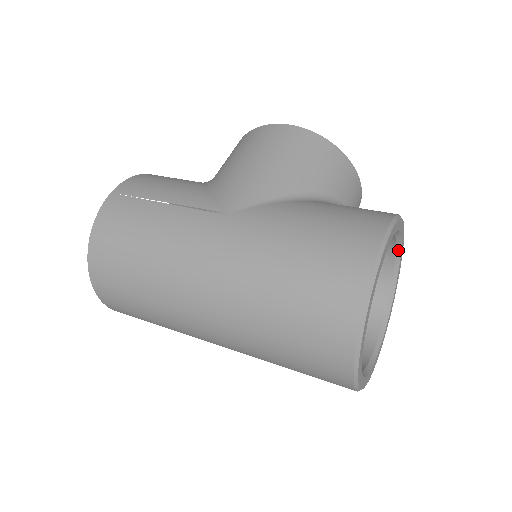
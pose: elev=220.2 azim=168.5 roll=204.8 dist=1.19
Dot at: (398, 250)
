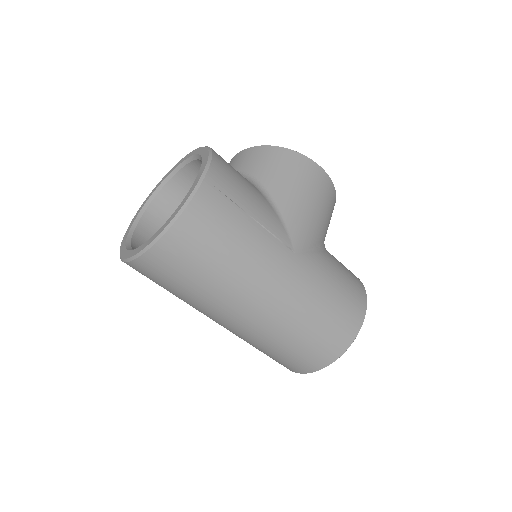
Dot at: occluded
